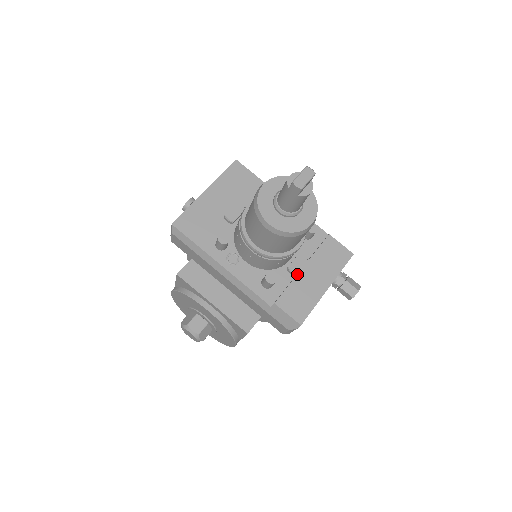
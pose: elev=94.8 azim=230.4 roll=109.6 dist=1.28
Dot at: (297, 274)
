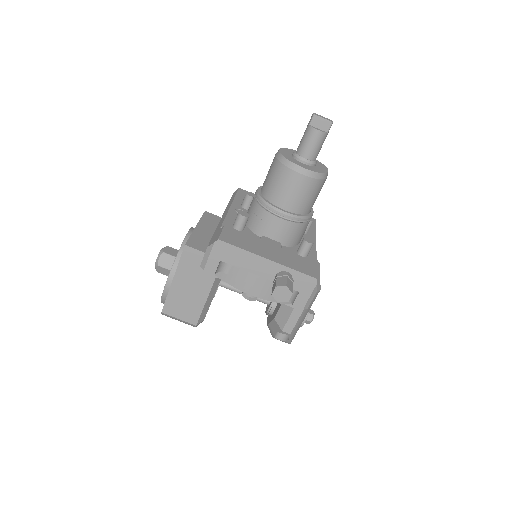
Dot at: (262, 240)
